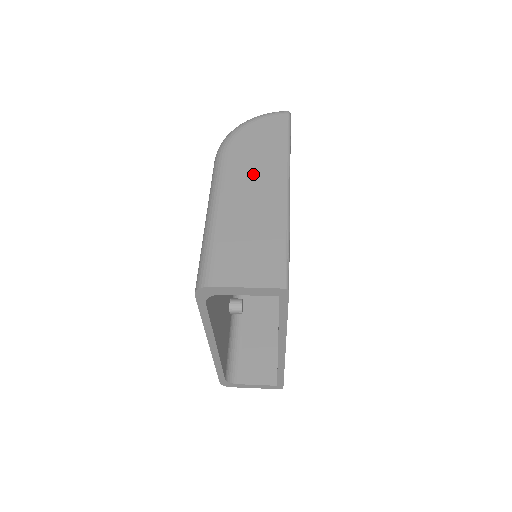
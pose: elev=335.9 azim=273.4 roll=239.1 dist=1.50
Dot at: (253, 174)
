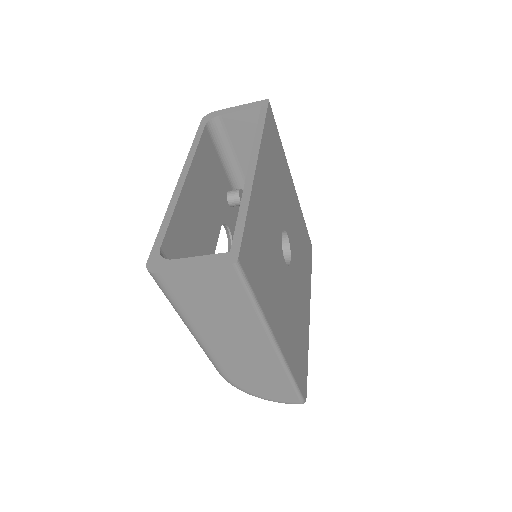
Dot at: occluded
